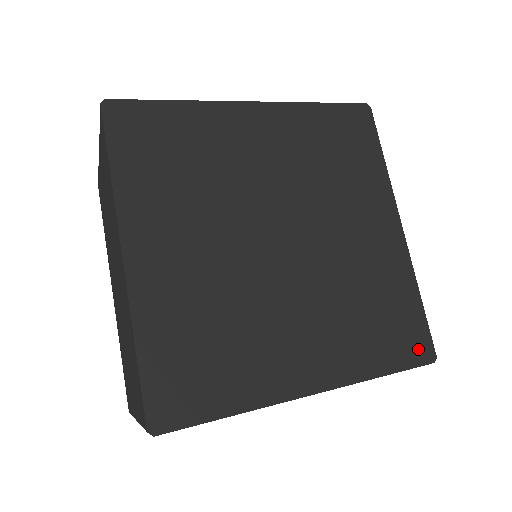
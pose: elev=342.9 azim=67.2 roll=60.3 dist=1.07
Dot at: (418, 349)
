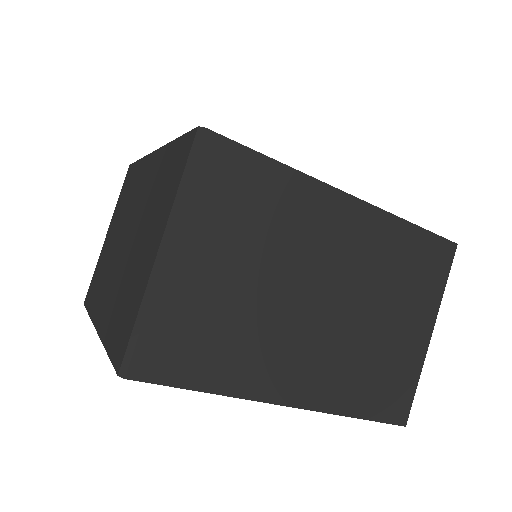
Dot at: occluded
